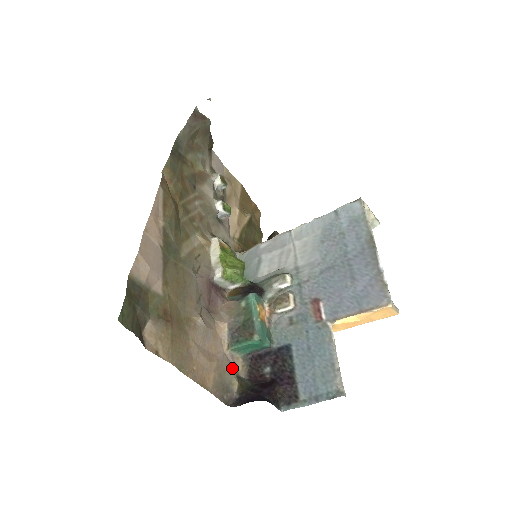
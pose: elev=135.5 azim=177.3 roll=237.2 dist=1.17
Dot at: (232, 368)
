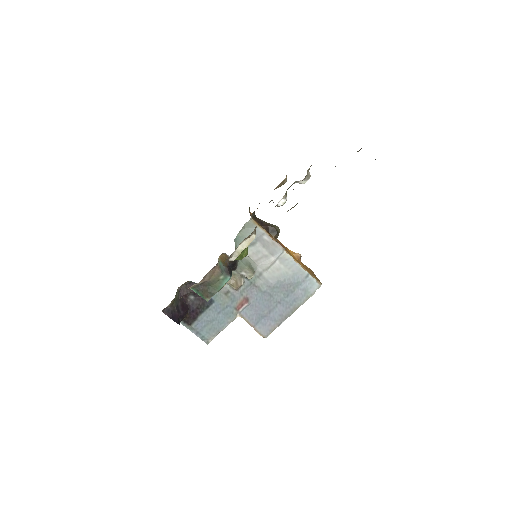
Dot at: occluded
